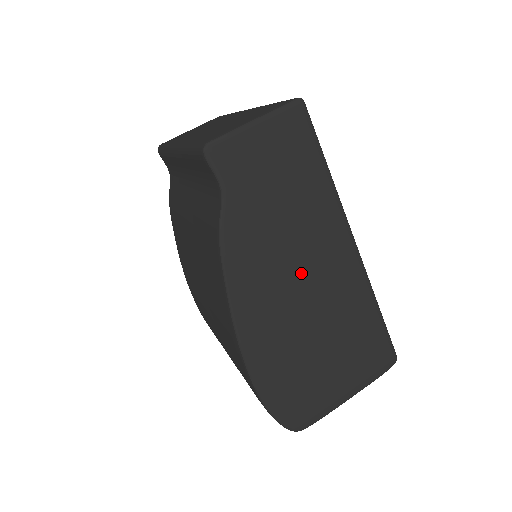
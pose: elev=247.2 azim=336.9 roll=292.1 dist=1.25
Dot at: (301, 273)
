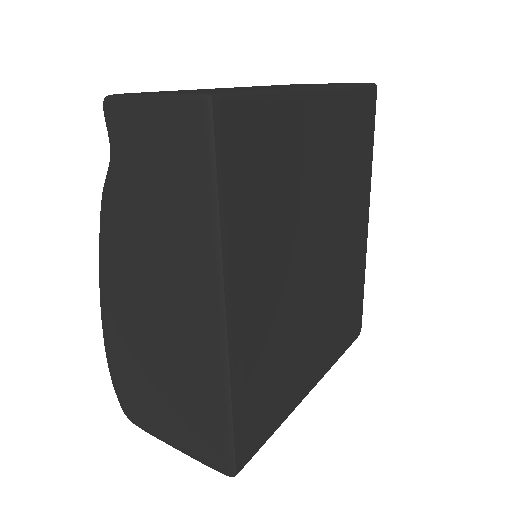
Dot at: (160, 294)
